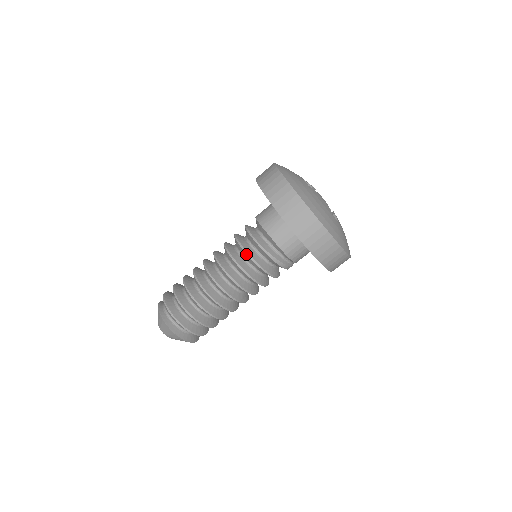
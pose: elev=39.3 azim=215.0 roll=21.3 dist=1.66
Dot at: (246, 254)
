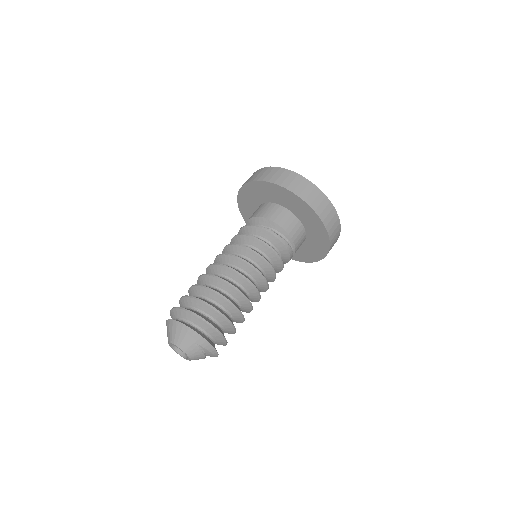
Dot at: (249, 237)
